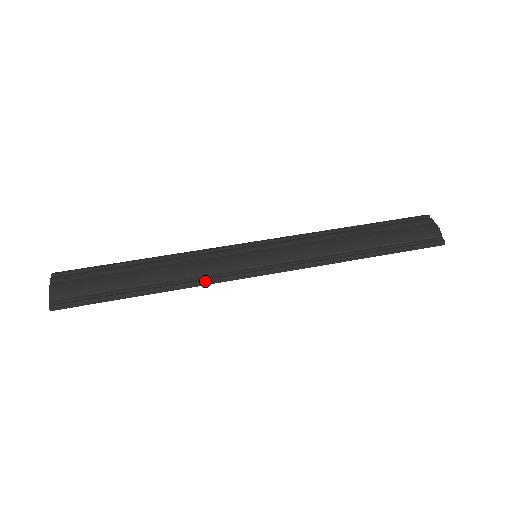
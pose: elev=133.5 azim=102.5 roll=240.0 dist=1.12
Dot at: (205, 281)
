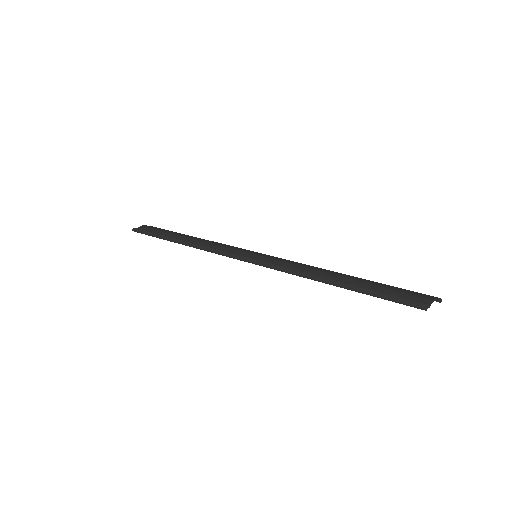
Dot at: (209, 248)
